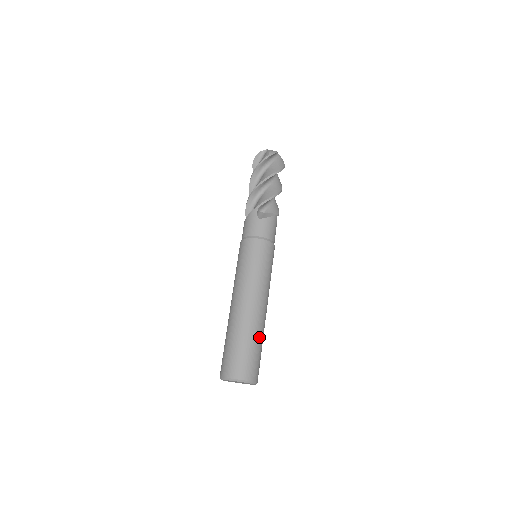
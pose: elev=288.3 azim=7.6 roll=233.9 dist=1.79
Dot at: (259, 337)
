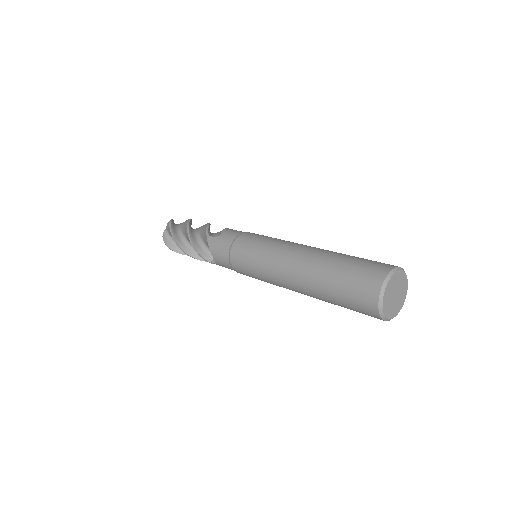
Dot at: occluded
